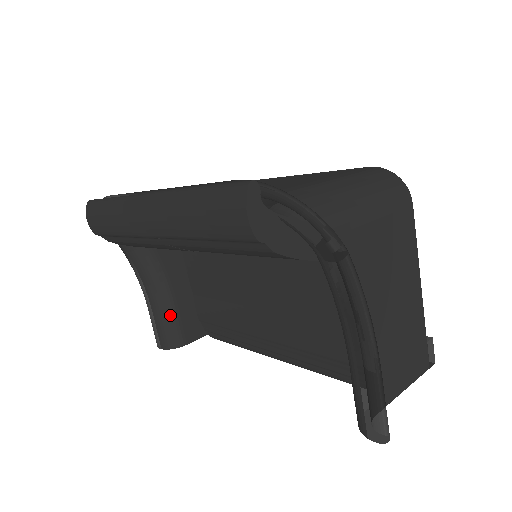
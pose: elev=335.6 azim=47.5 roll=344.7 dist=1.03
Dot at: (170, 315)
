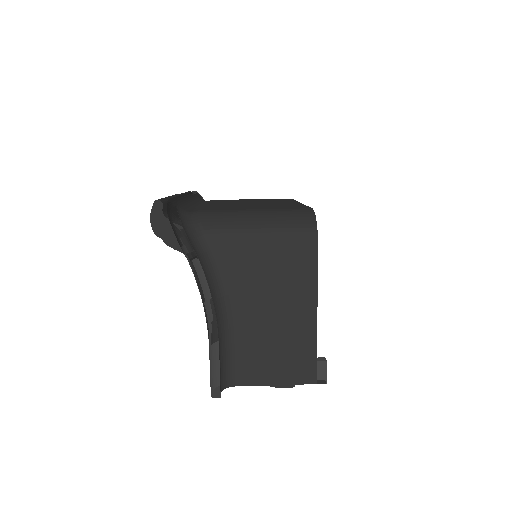
Dot at: occluded
